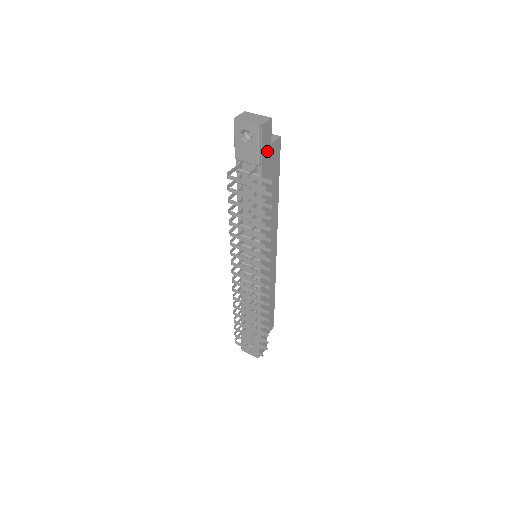
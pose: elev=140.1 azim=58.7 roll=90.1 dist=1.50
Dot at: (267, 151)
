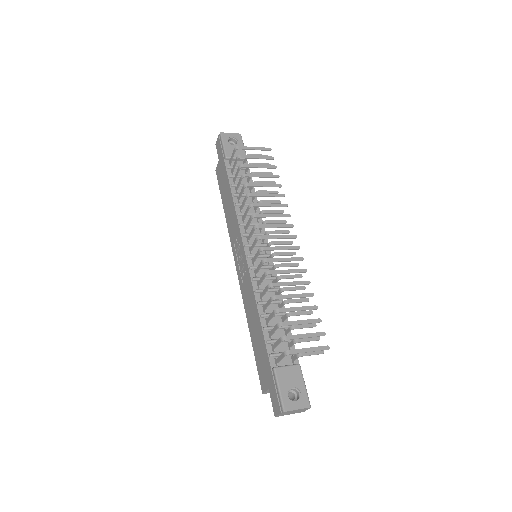
Dot at: occluded
